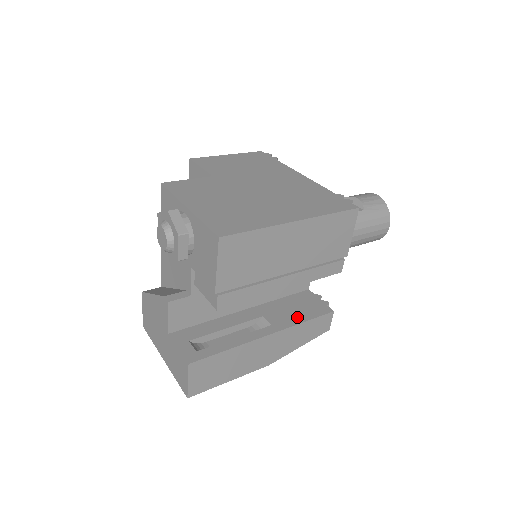
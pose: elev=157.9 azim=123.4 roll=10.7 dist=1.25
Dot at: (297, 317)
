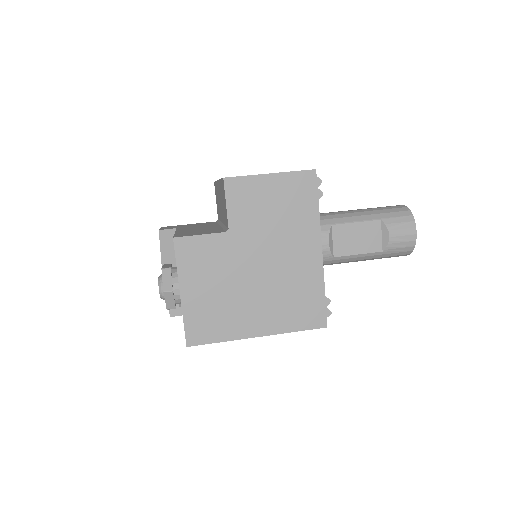
Dot at: occluded
